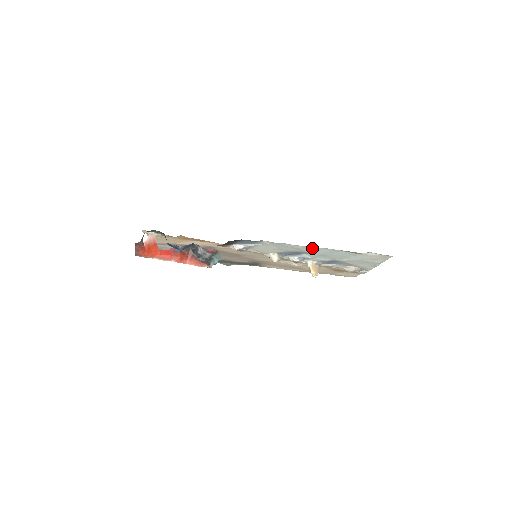
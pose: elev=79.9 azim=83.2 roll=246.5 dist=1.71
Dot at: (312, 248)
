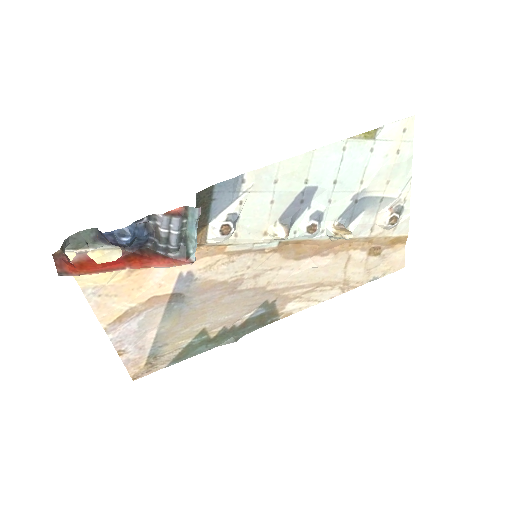
Dot at: (313, 159)
